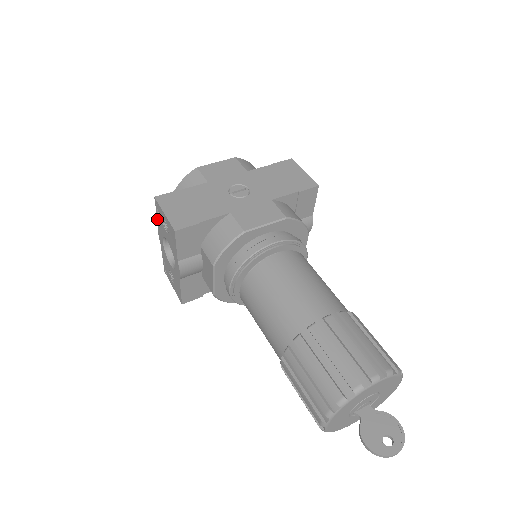
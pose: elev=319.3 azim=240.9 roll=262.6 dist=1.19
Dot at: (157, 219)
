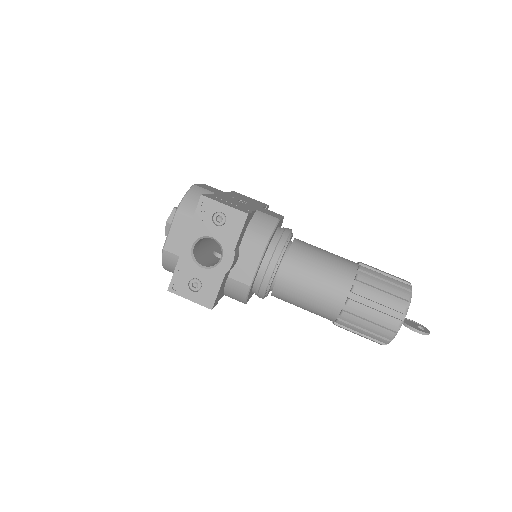
Dot at: (192, 221)
